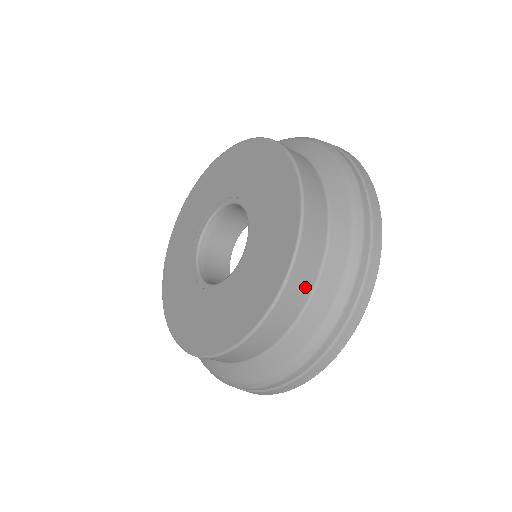
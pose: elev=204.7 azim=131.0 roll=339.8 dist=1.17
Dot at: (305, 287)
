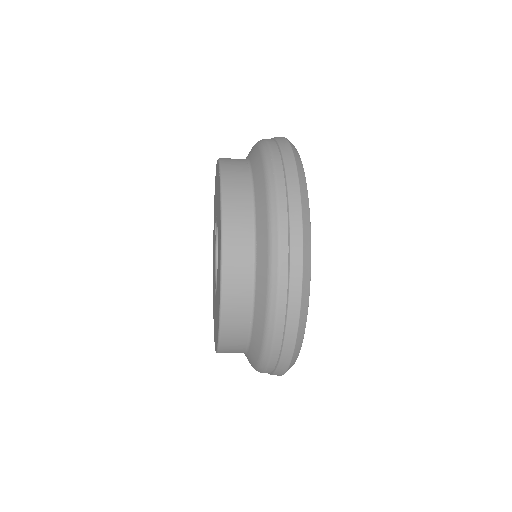
Dot at: (237, 352)
